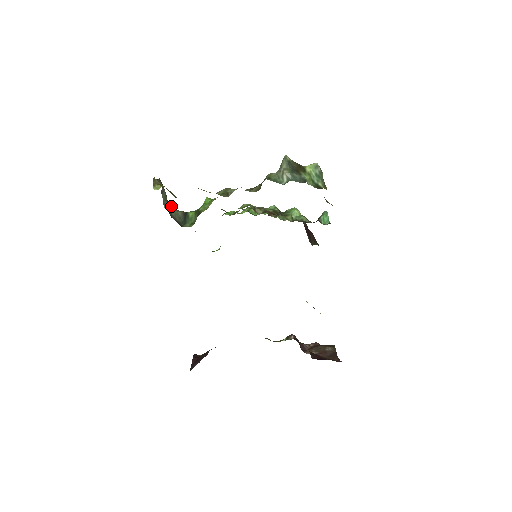
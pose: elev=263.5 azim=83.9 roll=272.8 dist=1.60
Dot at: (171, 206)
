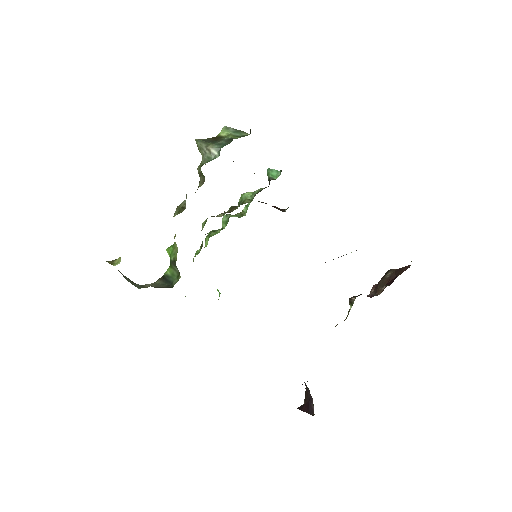
Dot at: occluded
